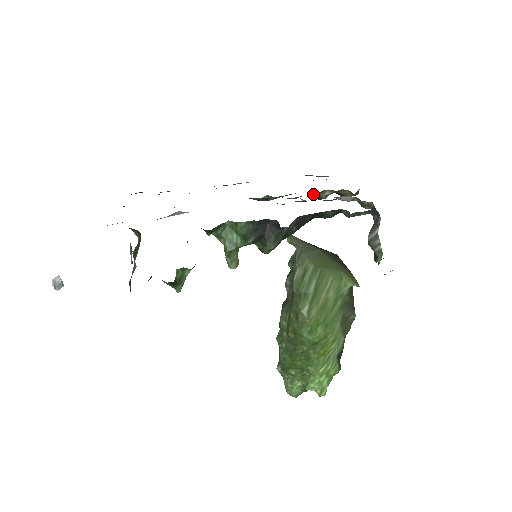
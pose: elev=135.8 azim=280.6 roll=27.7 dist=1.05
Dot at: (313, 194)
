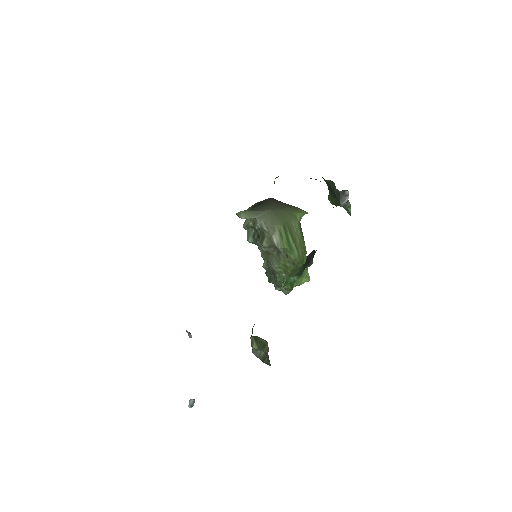
Dot at: occluded
